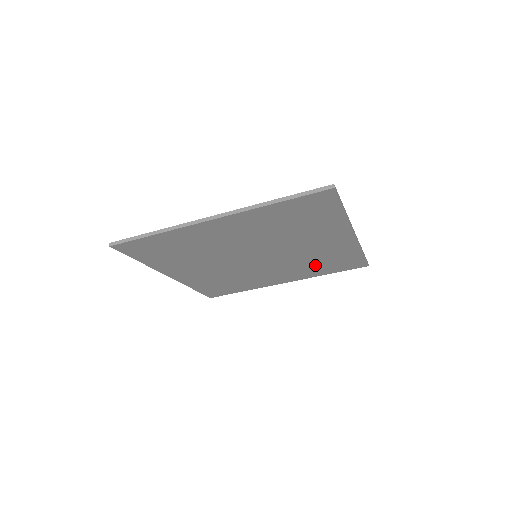
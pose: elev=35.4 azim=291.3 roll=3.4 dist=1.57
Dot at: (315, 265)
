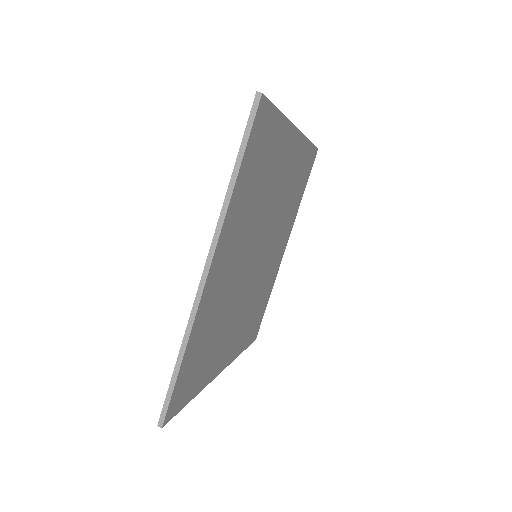
Dot at: (292, 201)
